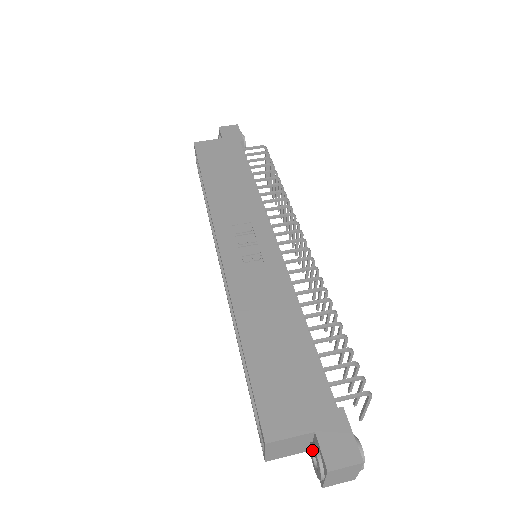
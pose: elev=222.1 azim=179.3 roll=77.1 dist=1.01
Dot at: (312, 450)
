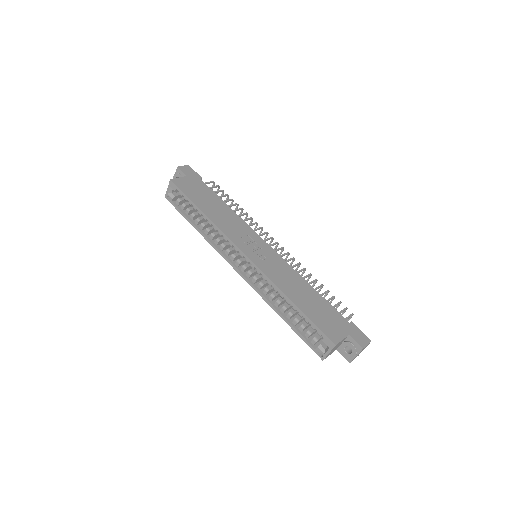
Dot at: (346, 345)
